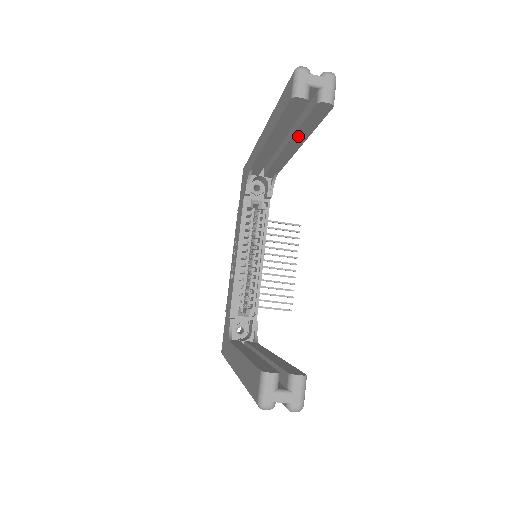
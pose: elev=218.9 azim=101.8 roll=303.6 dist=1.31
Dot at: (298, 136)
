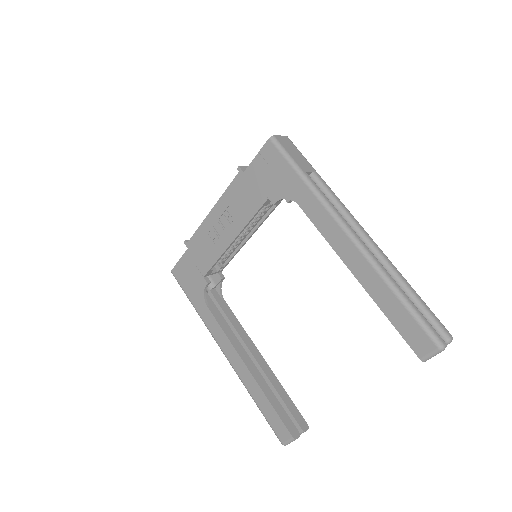
Dot at: occluded
